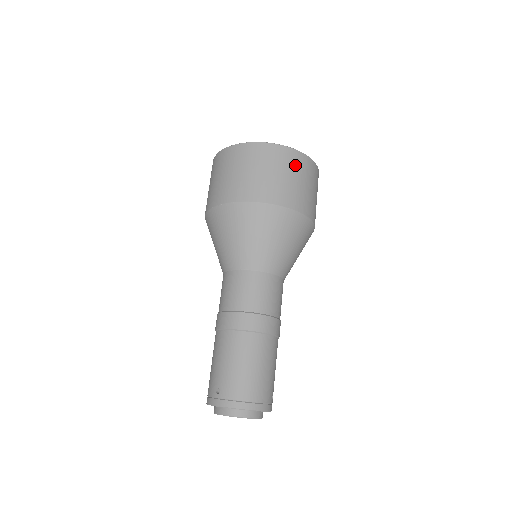
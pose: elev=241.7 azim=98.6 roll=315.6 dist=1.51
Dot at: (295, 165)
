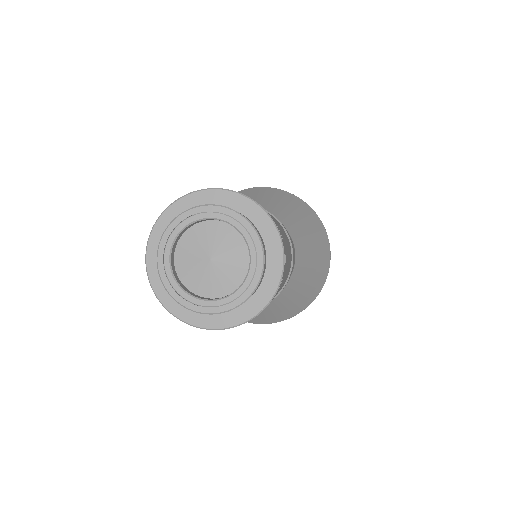
Dot at: occluded
